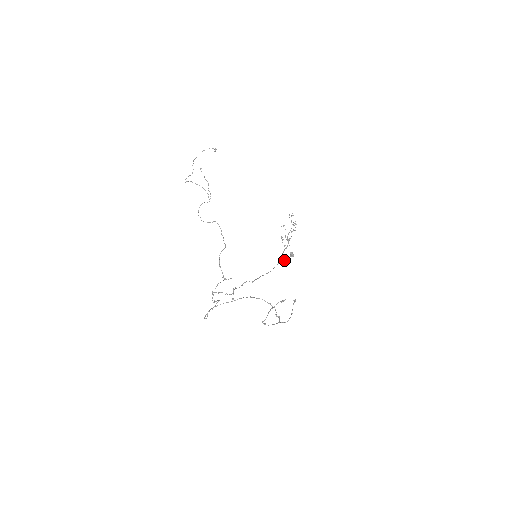
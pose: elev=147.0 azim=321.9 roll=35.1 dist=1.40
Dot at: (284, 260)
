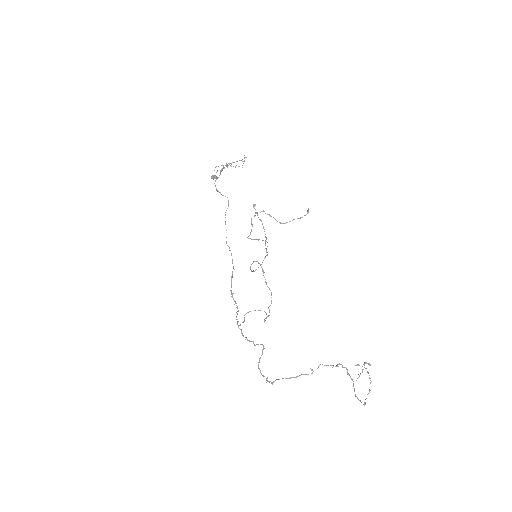
Dot at: (228, 206)
